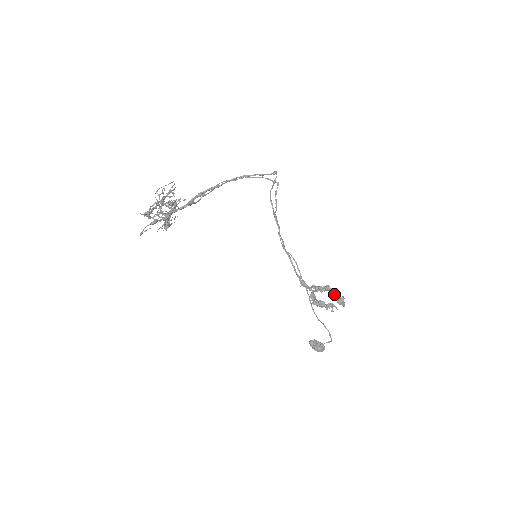
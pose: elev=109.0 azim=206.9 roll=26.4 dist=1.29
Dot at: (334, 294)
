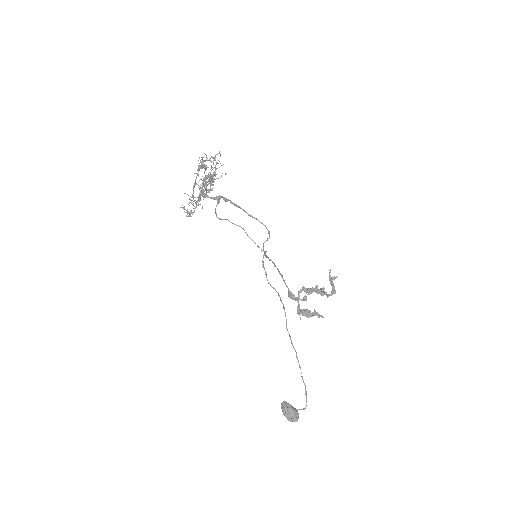
Dot at: (322, 294)
